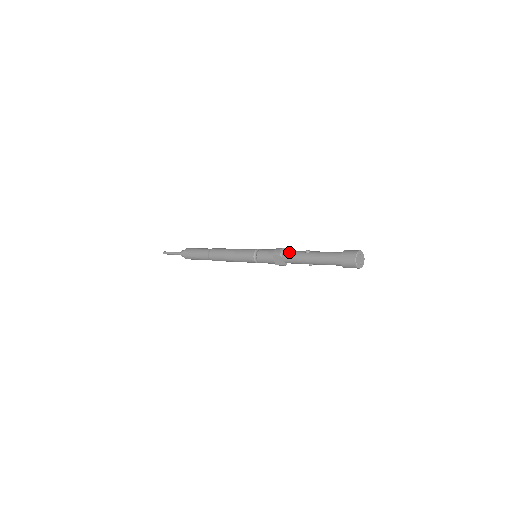
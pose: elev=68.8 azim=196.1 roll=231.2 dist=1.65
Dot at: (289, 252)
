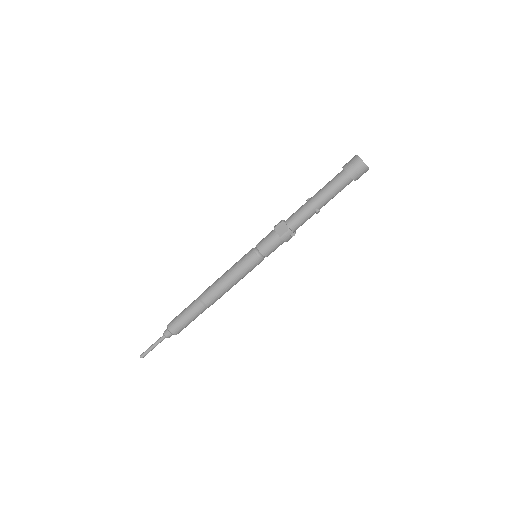
Dot at: (290, 216)
